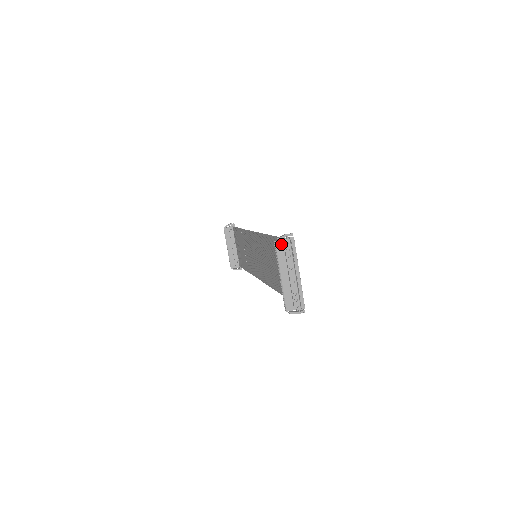
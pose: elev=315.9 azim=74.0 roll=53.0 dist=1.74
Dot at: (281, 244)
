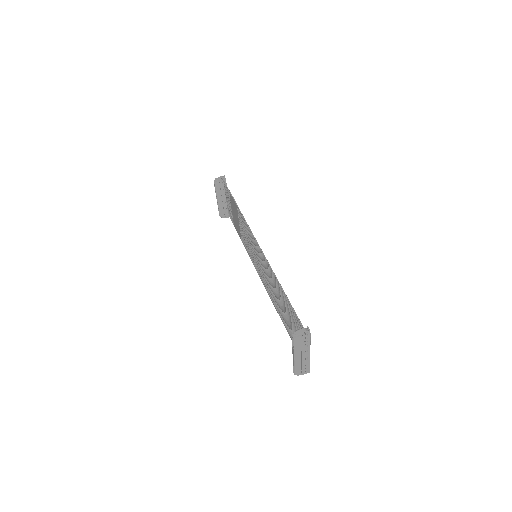
Dot at: (298, 338)
